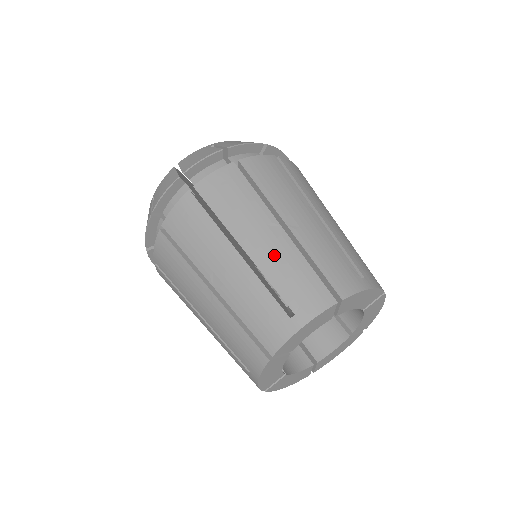
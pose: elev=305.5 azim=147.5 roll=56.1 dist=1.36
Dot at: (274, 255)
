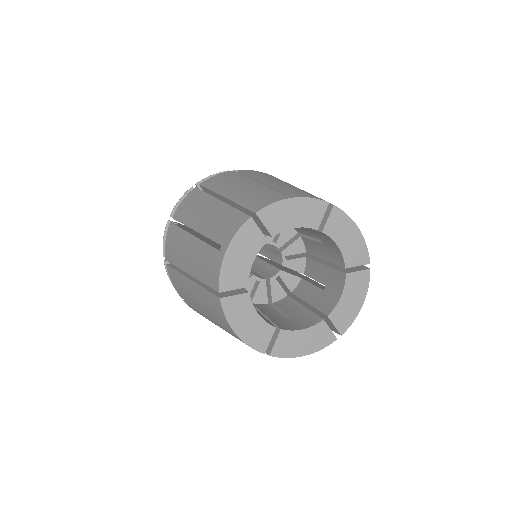
Dot at: (285, 185)
